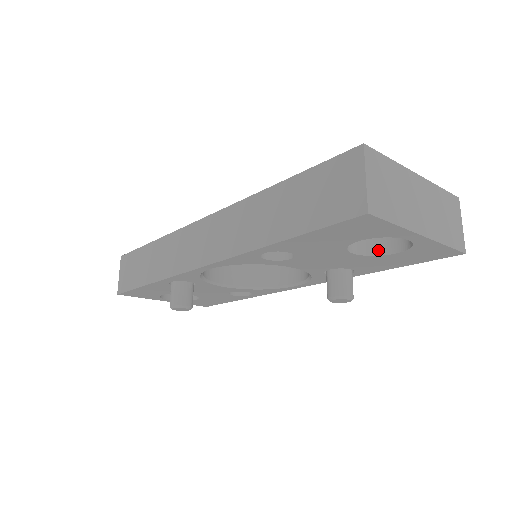
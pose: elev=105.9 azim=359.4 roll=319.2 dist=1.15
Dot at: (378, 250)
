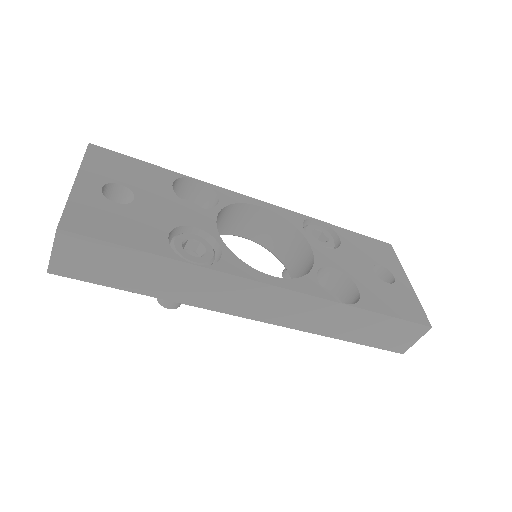
Dot at: occluded
